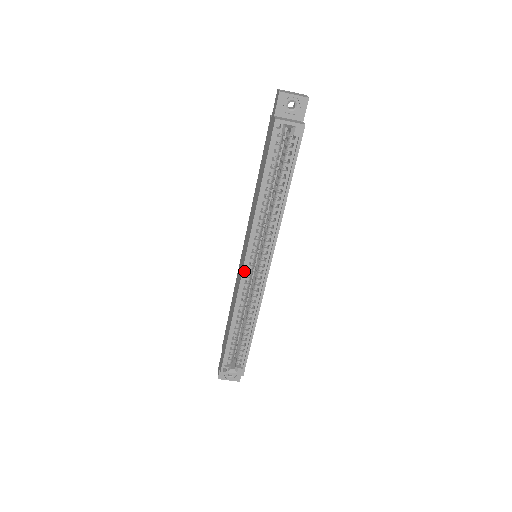
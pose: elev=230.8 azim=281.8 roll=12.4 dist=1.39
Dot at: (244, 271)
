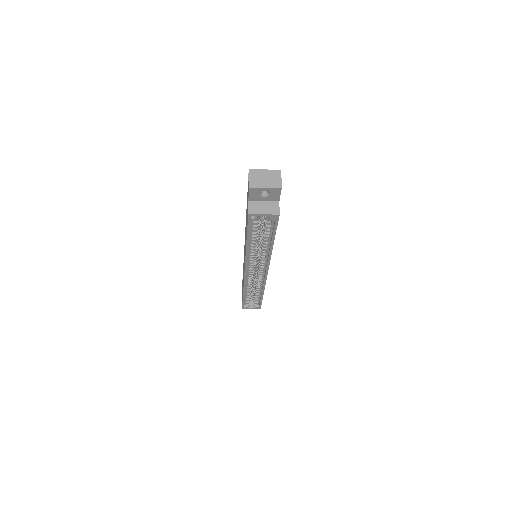
Dot at: (246, 276)
